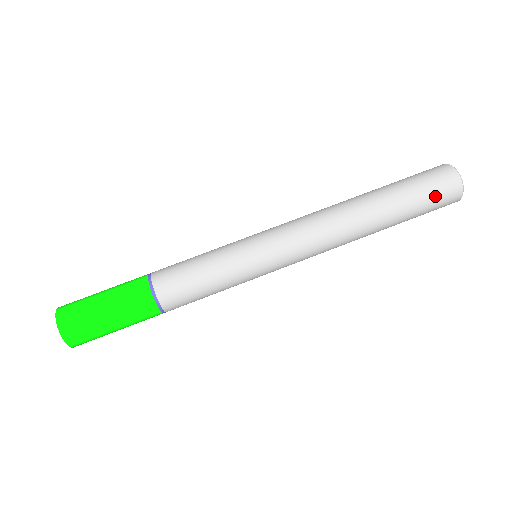
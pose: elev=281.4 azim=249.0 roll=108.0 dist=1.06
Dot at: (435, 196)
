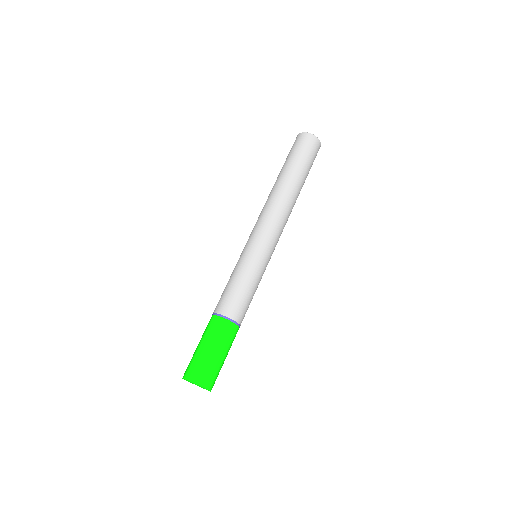
Dot at: (310, 153)
